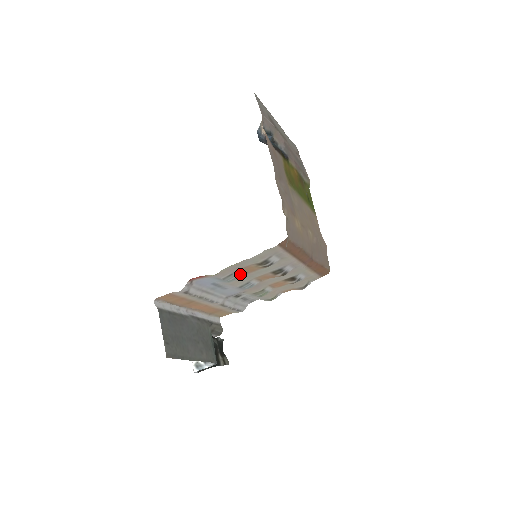
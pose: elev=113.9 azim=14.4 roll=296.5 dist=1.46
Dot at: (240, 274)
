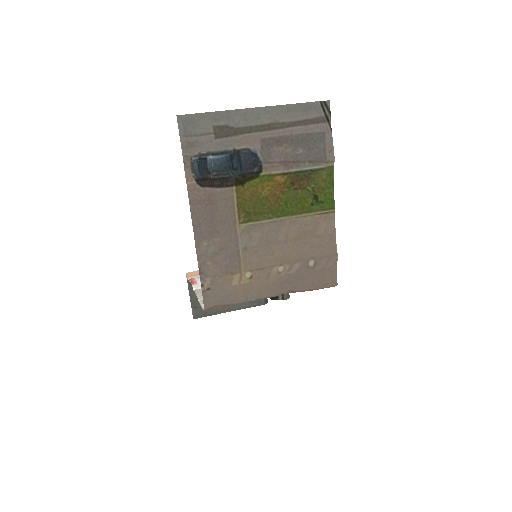
Dot at: occluded
